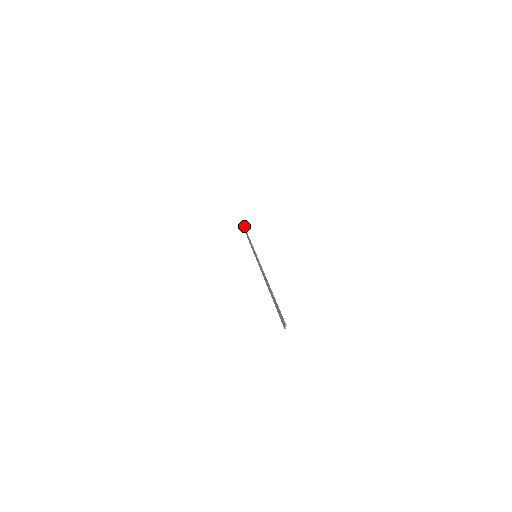
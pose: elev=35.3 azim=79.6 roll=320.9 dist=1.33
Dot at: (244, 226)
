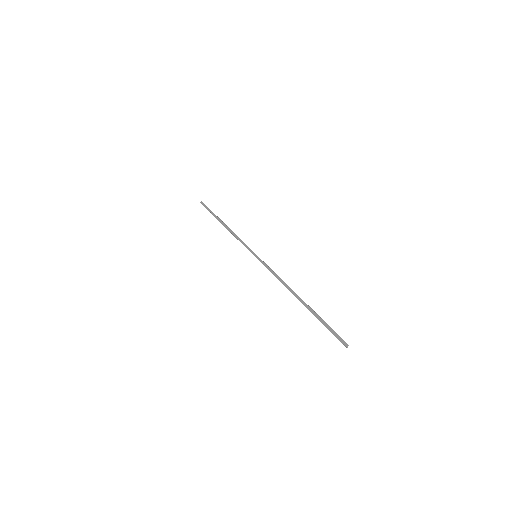
Dot at: occluded
